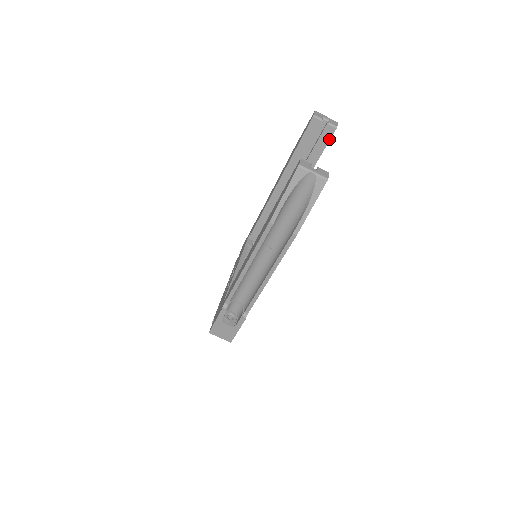
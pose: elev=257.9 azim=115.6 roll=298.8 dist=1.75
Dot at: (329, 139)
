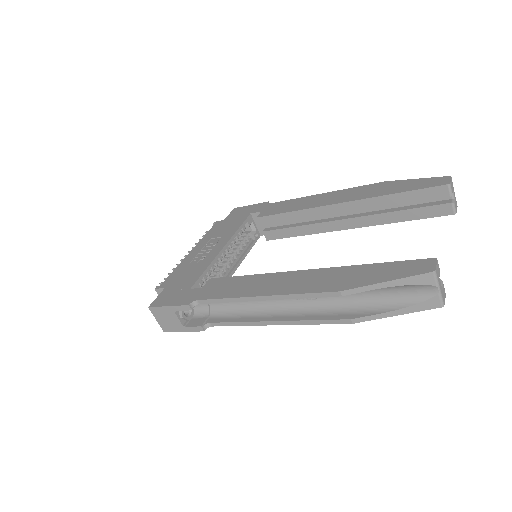
Dot at: (436, 216)
